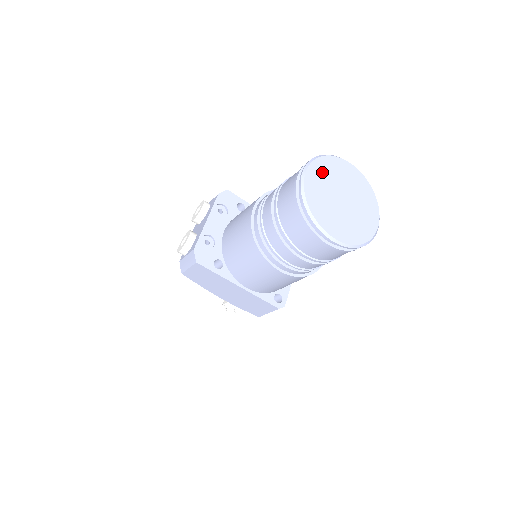
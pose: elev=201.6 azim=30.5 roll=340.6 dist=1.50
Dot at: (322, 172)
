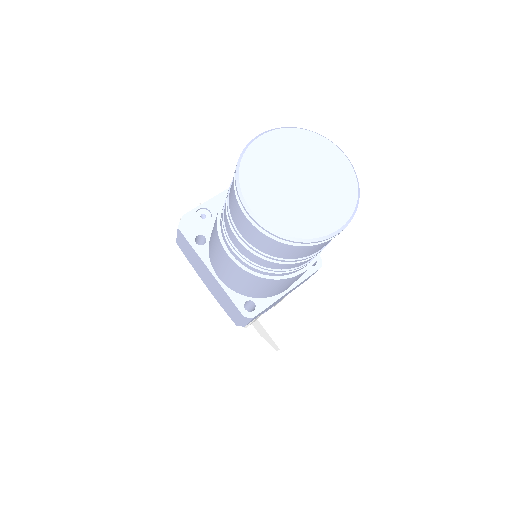
Dot at: (288, 143)
